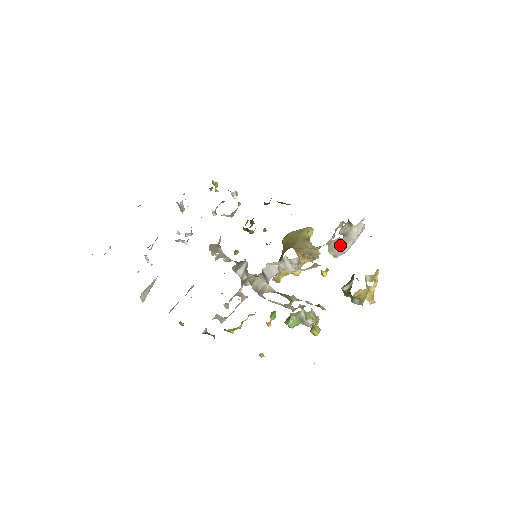
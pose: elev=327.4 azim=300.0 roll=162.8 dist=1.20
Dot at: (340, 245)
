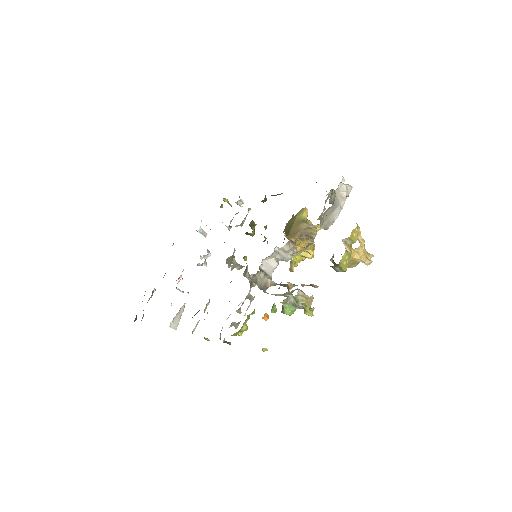
Dot at: (328, 216)
